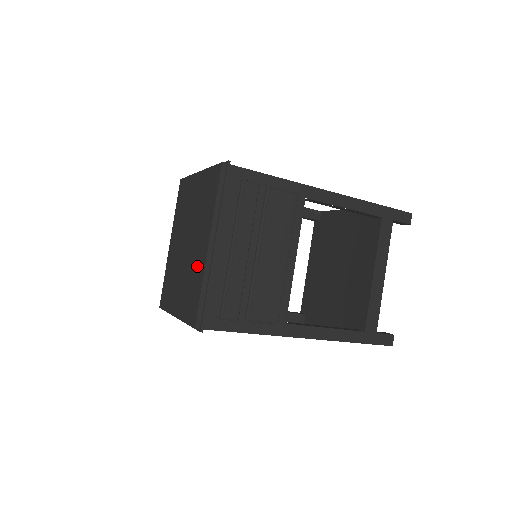
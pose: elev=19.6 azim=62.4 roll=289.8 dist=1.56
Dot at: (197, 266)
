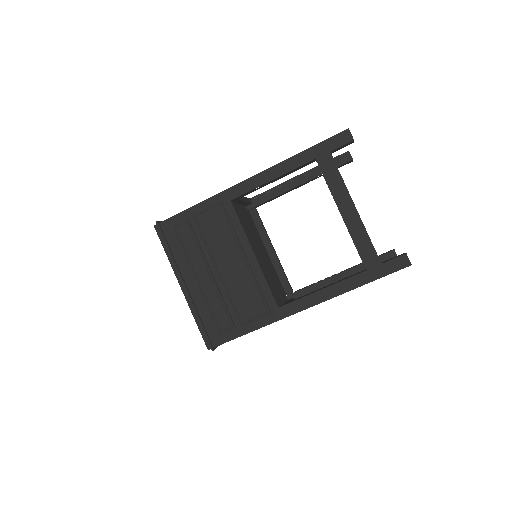
Dot at: occluded
